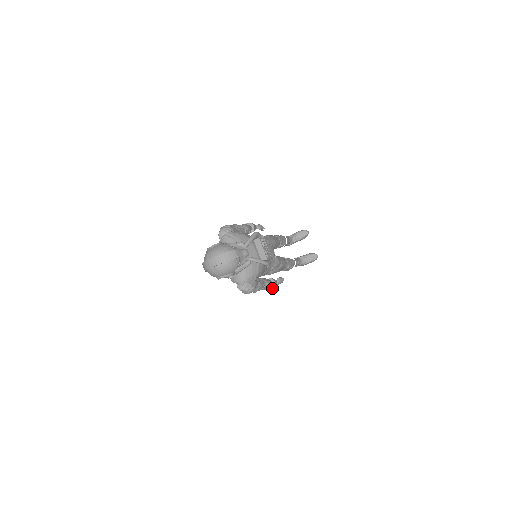
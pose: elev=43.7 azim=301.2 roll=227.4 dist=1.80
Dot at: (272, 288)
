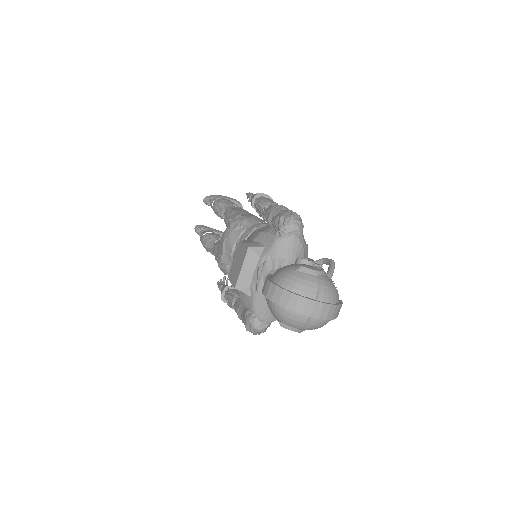
Dot at: occluded
